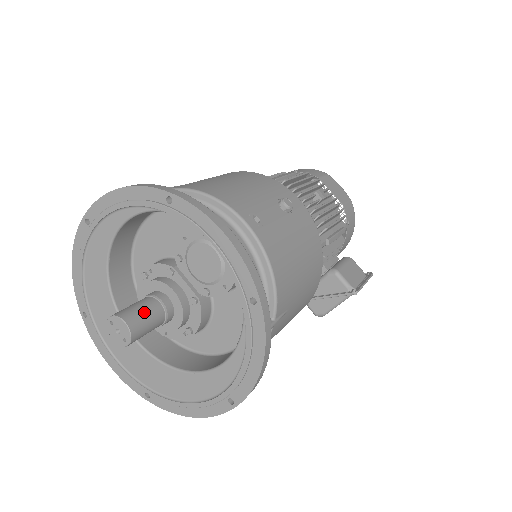
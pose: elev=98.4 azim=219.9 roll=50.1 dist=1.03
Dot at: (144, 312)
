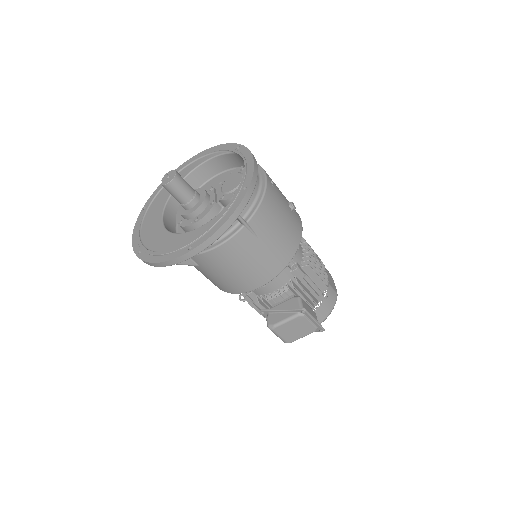
Dot at: (186, 182)
